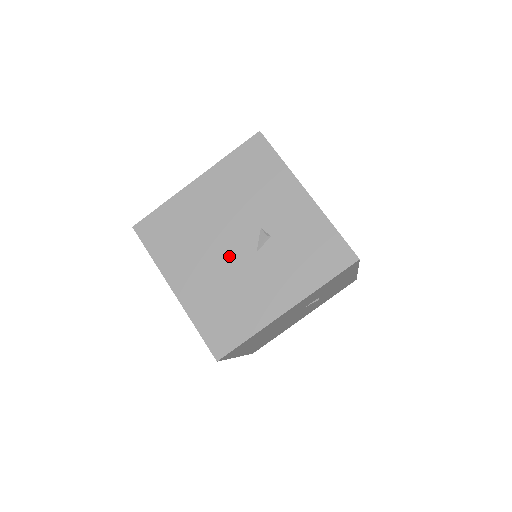
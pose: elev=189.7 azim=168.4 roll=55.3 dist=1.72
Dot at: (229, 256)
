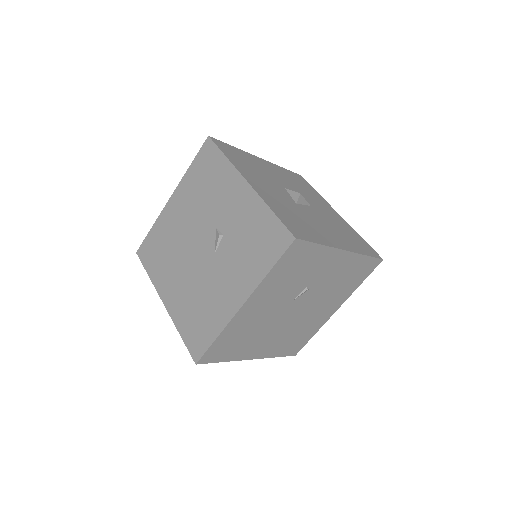
Dot at: (196, 262)
